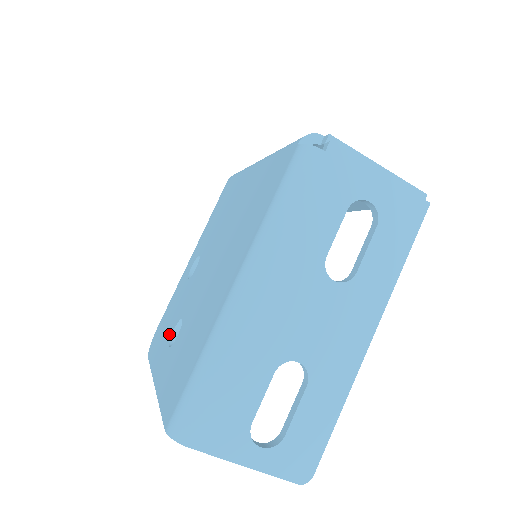
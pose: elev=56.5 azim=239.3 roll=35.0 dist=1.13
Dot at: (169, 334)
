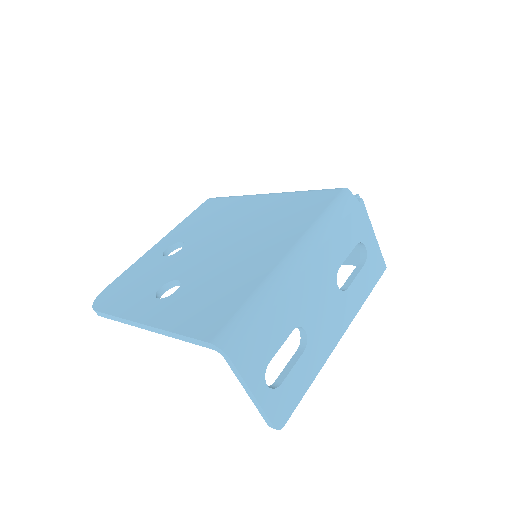
Dot at: (150, 291)
